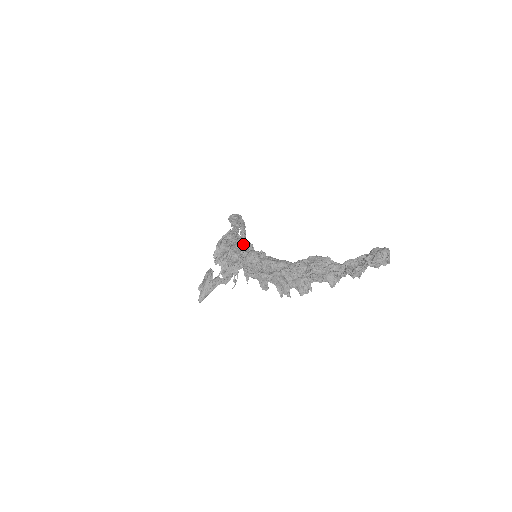
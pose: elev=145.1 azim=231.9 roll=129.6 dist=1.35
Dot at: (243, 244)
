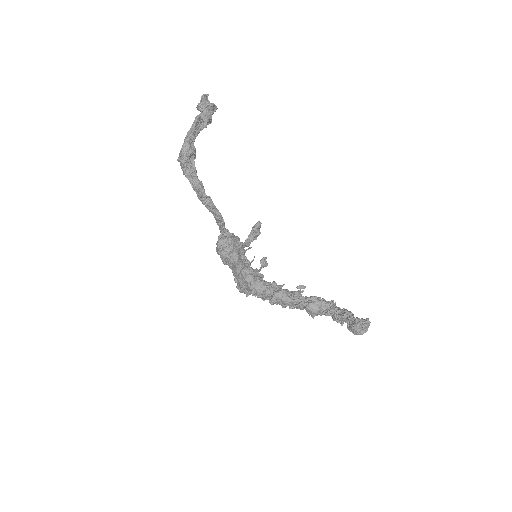
Dot at: (245, 281)
